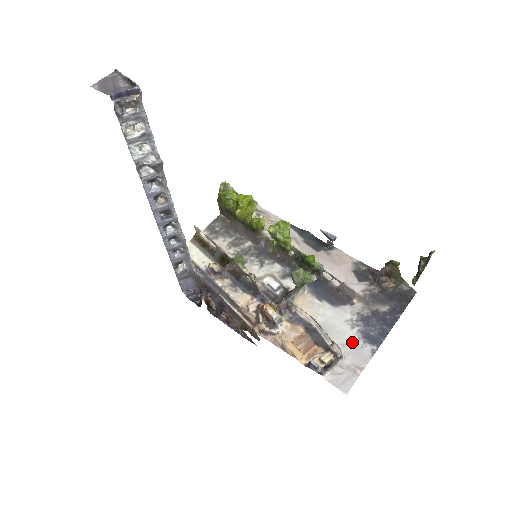
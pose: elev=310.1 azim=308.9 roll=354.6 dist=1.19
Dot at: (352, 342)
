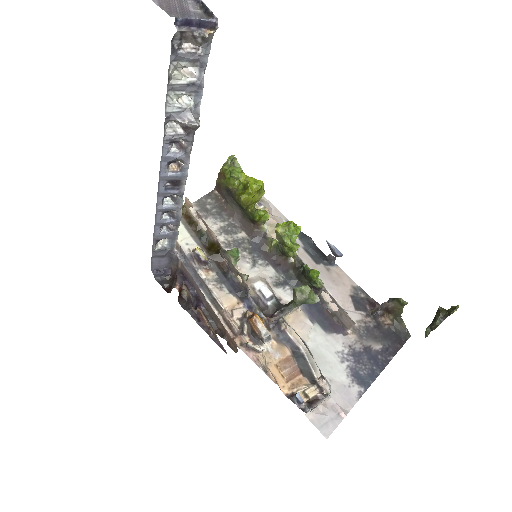
Dot at: (340, 378)
